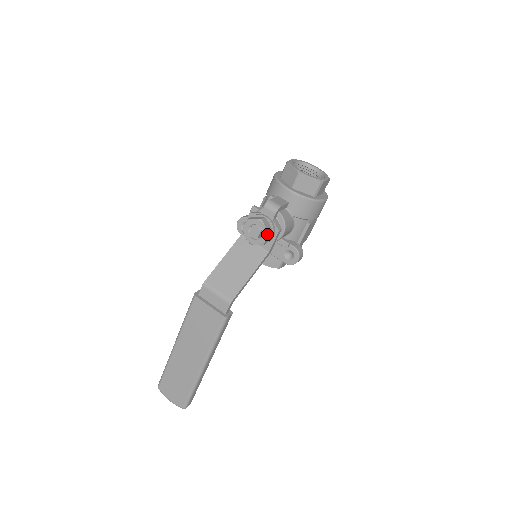
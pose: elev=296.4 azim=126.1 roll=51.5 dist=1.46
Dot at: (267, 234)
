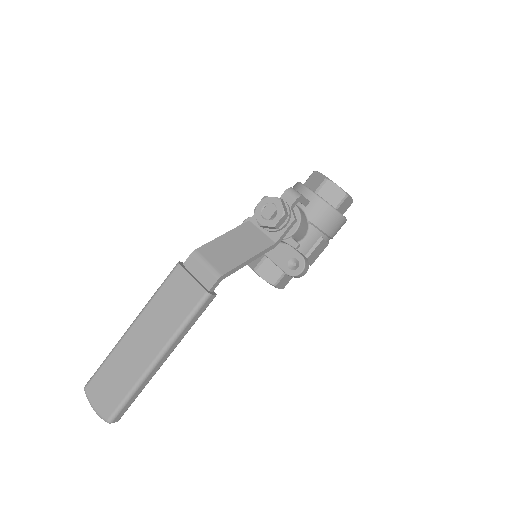
Dot at: (282, 215)
